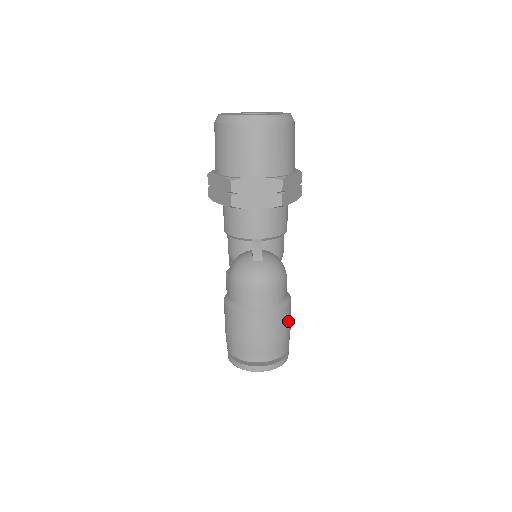
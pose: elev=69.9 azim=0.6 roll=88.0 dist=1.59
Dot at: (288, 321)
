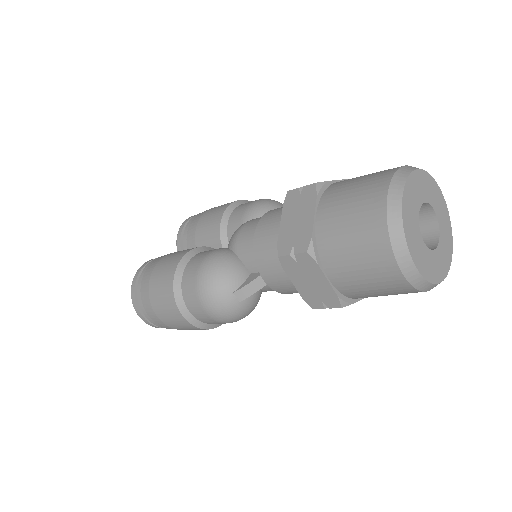
Dot at: occluded
